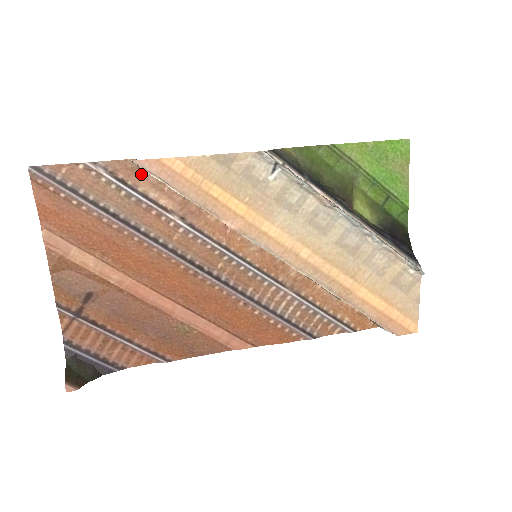
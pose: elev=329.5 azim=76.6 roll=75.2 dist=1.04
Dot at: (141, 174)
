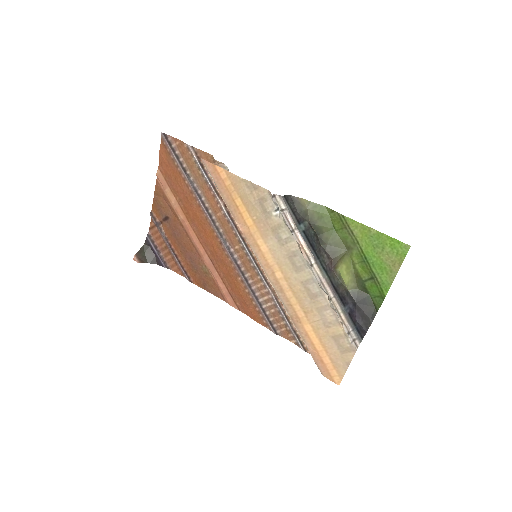
Dot at: occluded
